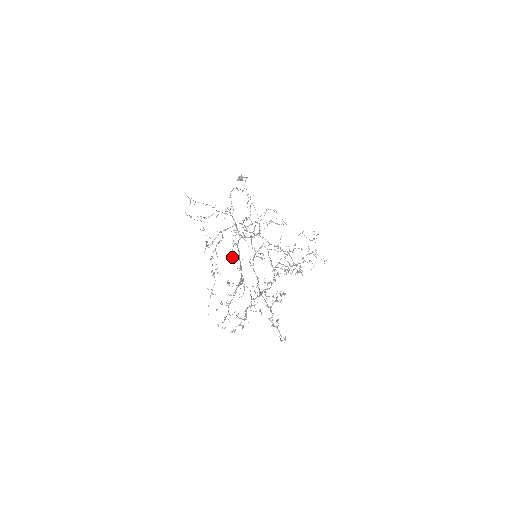
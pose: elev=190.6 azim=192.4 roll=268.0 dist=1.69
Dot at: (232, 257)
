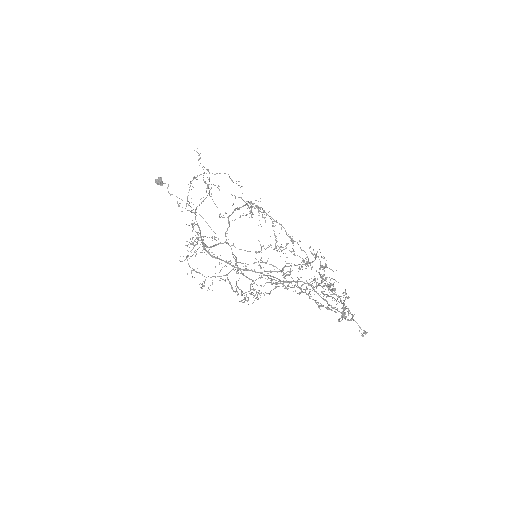
Dot at: occluded
